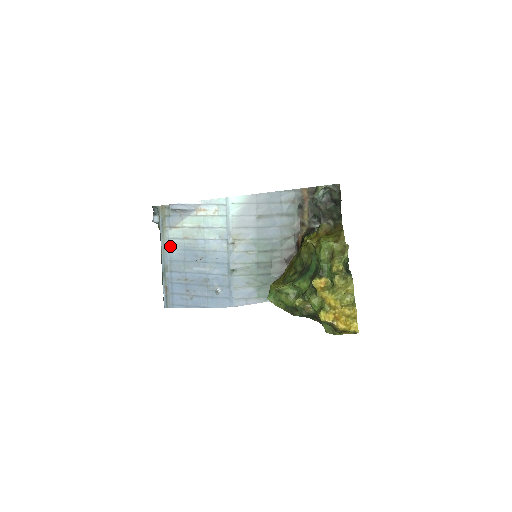
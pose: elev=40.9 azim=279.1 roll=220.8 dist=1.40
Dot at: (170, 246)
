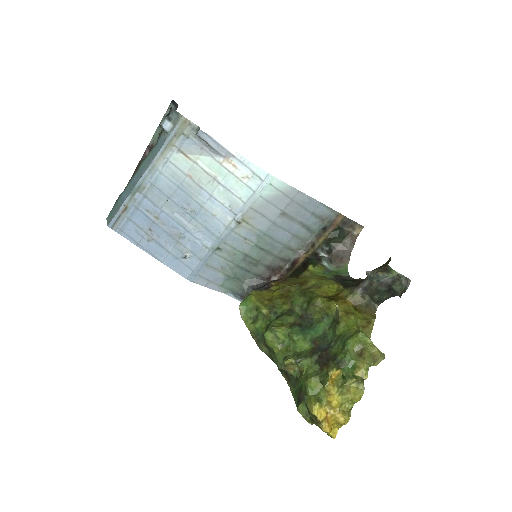
Dot at: (164, 169)
